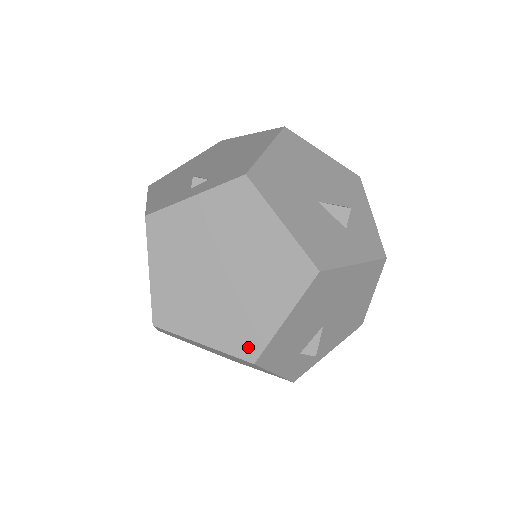
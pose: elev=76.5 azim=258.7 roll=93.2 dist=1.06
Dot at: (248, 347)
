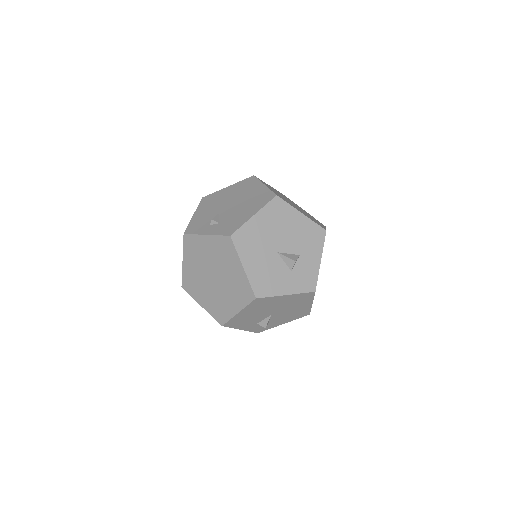
Dot at: (220, 317)
